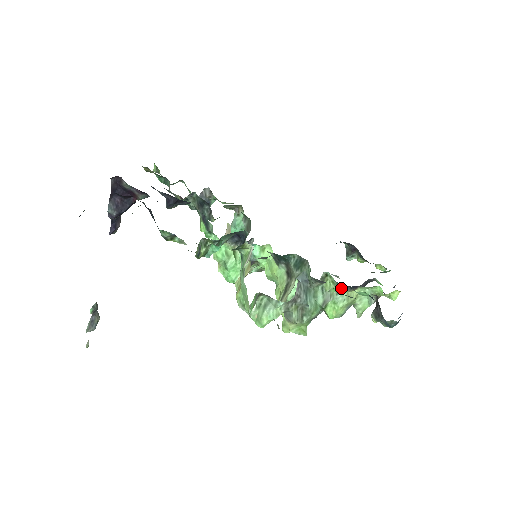
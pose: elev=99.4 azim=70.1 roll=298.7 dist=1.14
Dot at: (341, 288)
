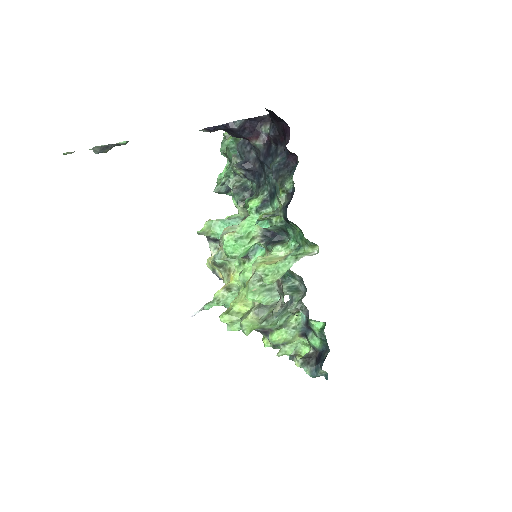
Dot at: (301, 327)
